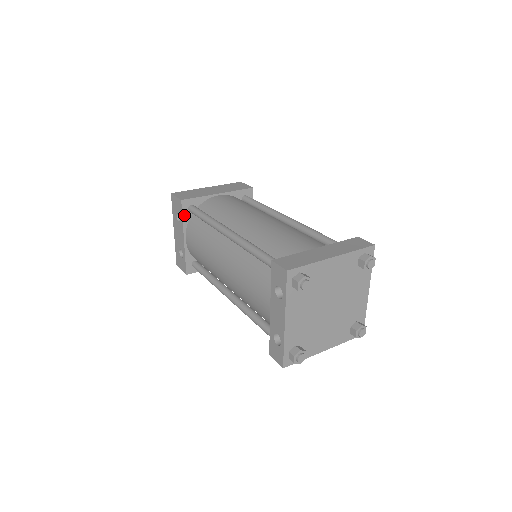
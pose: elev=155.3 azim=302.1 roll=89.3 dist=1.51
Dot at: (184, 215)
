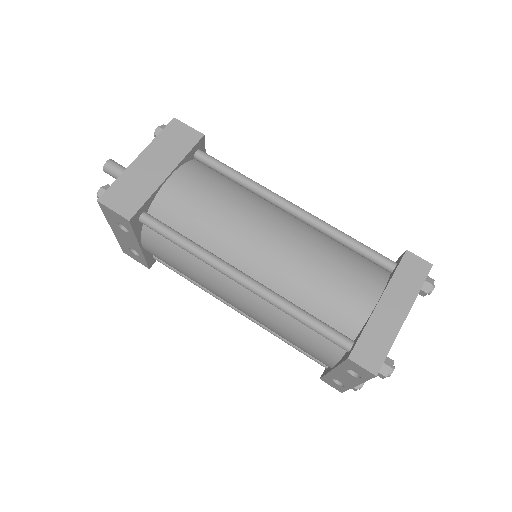
Dot at: (135, 230)
